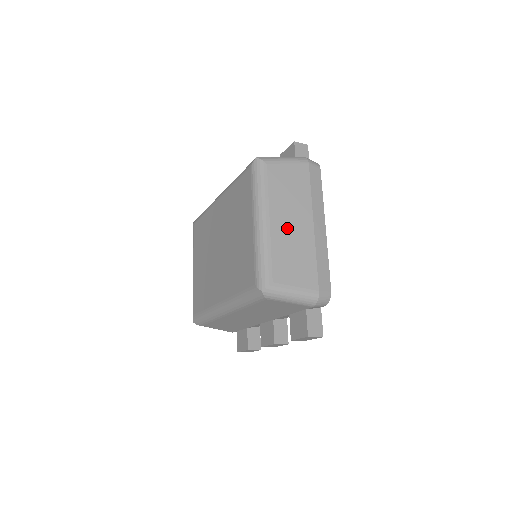
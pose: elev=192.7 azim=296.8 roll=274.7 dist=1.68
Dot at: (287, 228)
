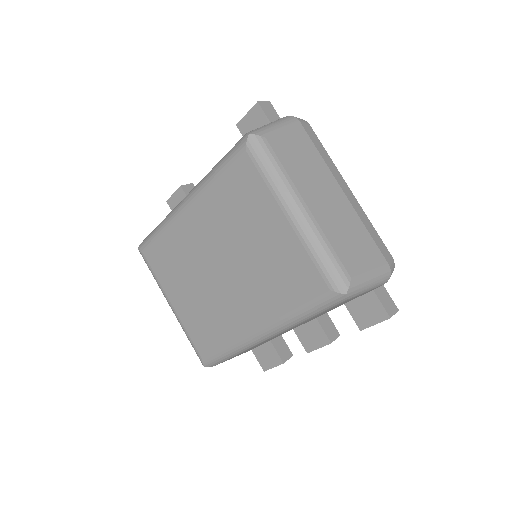
Dot at: (326, 207)
